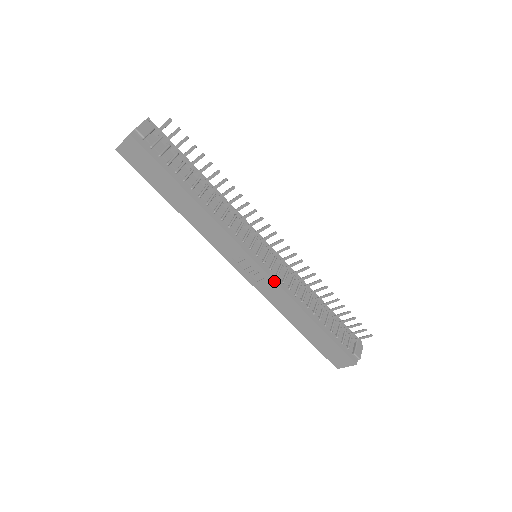
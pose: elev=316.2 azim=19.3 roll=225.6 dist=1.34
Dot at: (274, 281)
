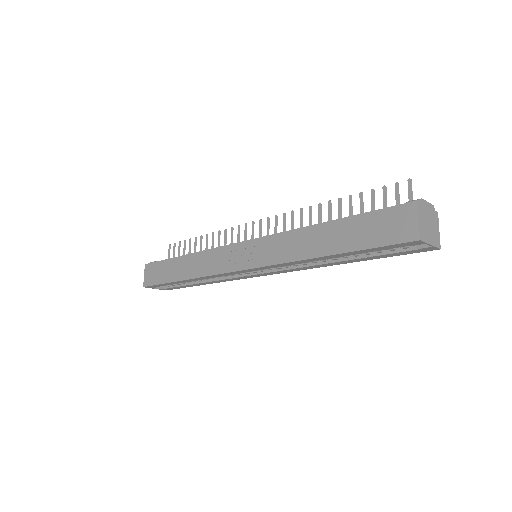
Dot at: (263, 237)
